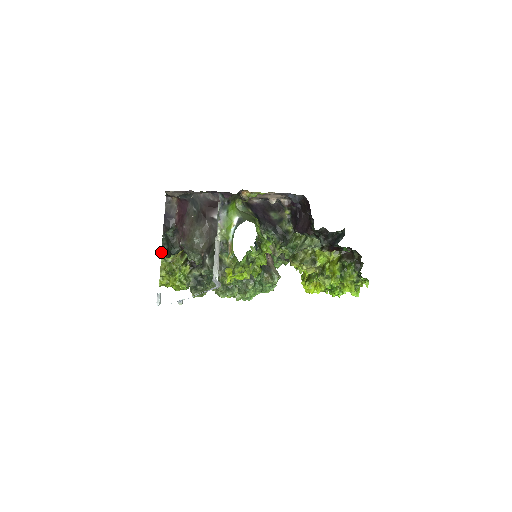
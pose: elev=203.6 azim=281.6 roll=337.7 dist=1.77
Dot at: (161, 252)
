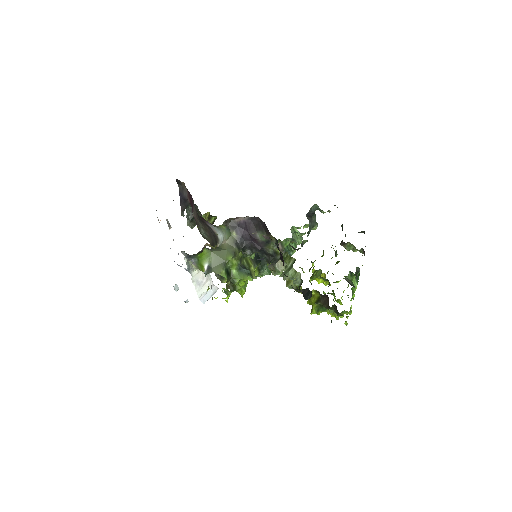
Dot at: (187, 223)
